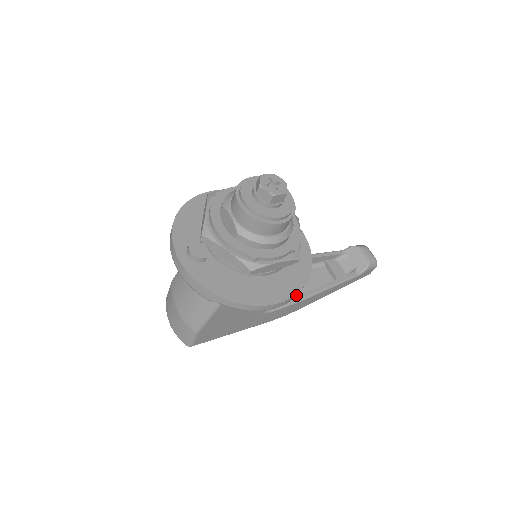
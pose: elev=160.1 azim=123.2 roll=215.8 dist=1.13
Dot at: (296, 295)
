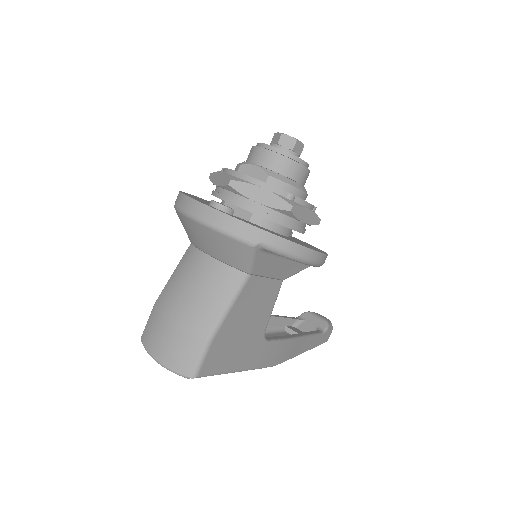
Dot at: (325, 259)
